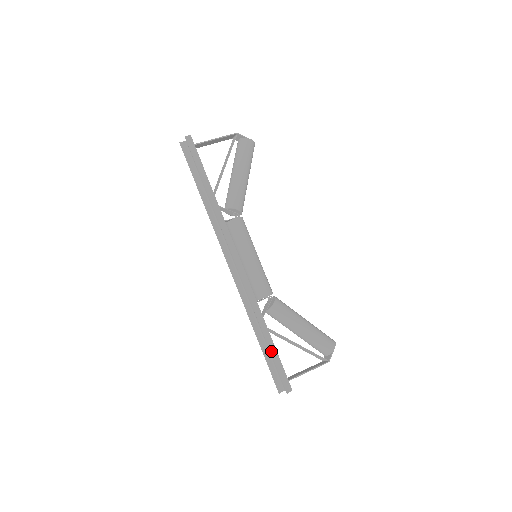
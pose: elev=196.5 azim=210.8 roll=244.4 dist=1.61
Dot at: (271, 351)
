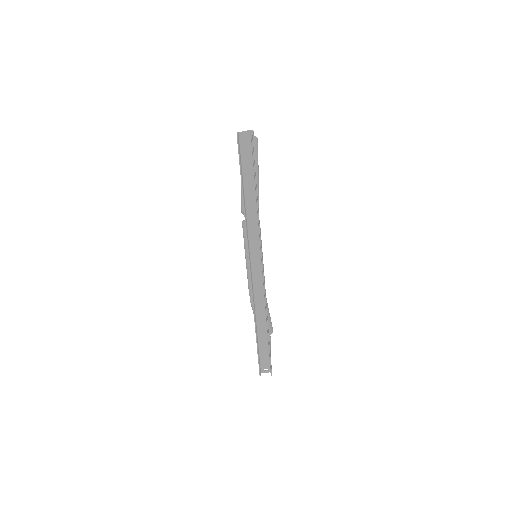
Dot at: (269, 342)
